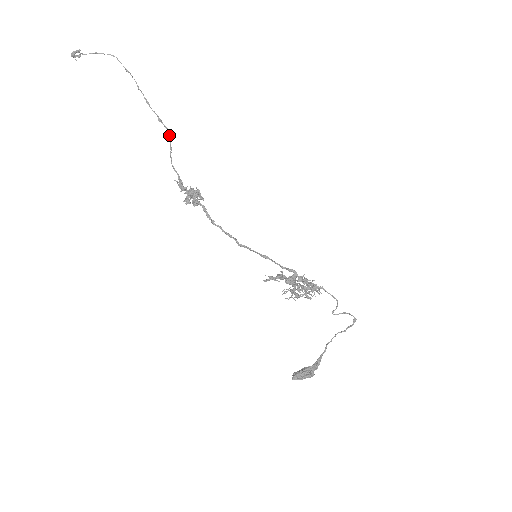
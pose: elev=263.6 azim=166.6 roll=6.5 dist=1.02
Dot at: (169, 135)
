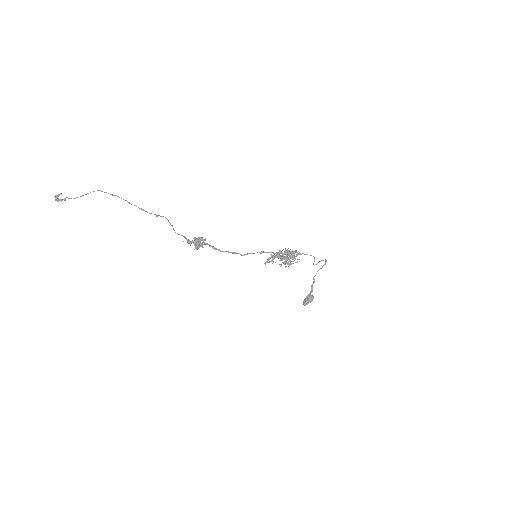
Dot at: occluded
